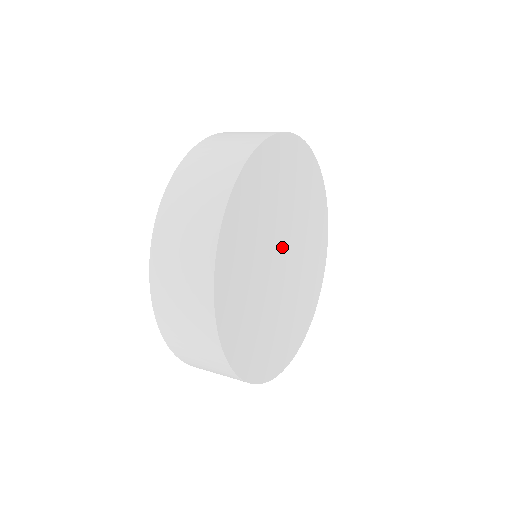
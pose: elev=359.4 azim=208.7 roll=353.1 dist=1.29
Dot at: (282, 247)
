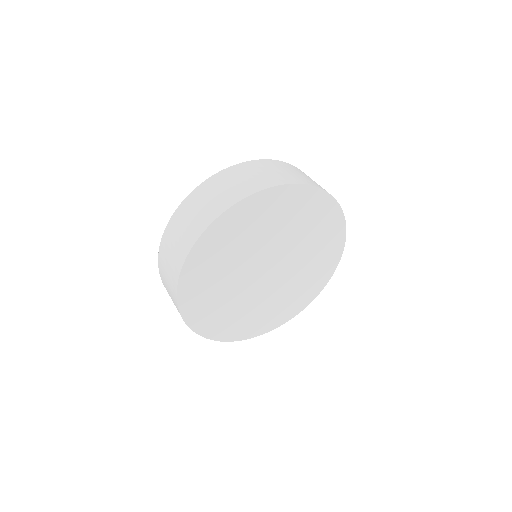
Dot at: (262, 265)
